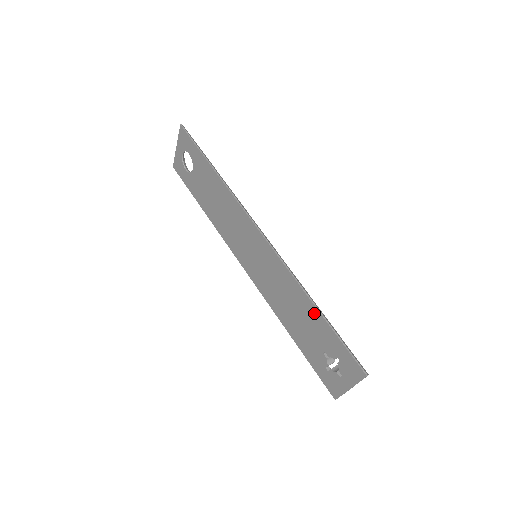
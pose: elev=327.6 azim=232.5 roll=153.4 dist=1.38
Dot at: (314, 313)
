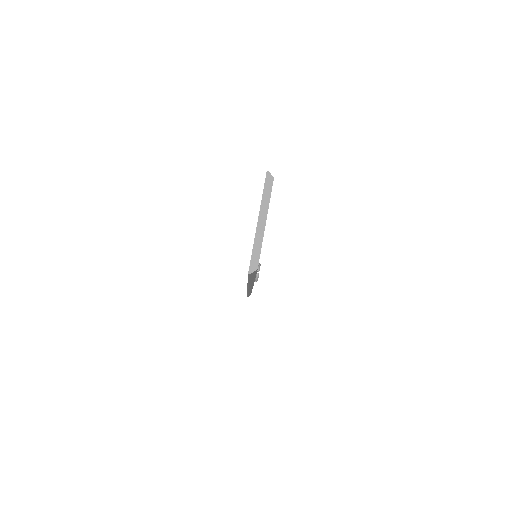
Dot at: occluded
